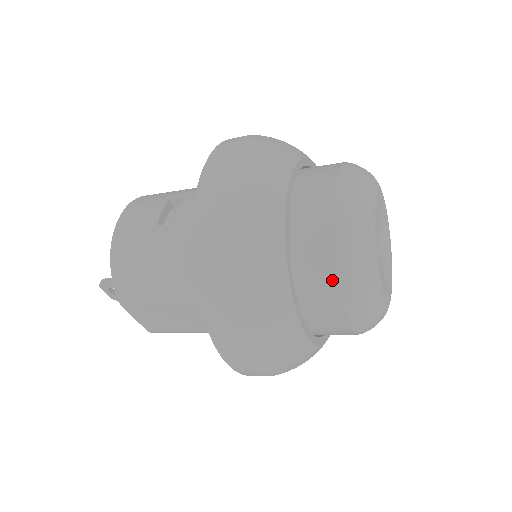
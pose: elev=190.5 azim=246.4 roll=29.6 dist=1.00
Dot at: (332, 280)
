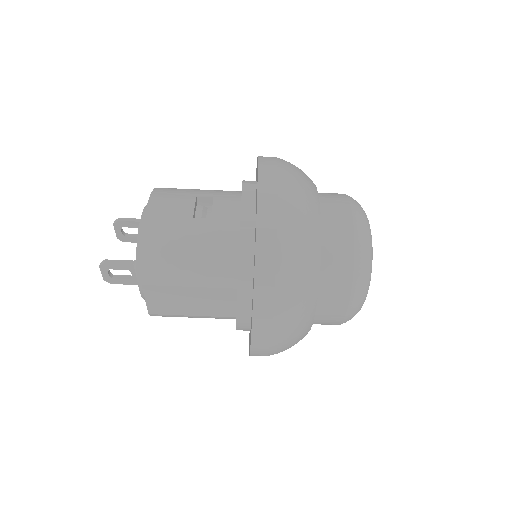
Dot at: (347, 281)
